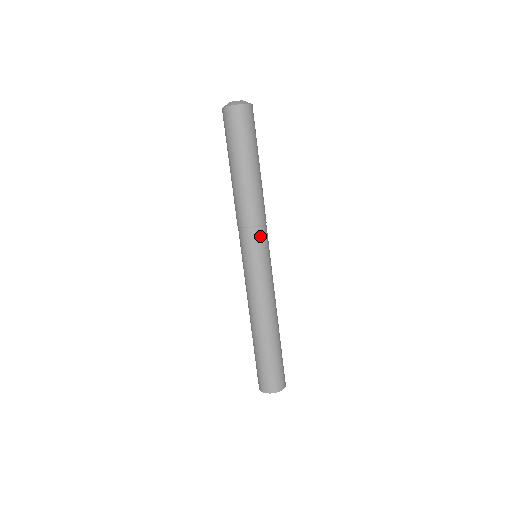
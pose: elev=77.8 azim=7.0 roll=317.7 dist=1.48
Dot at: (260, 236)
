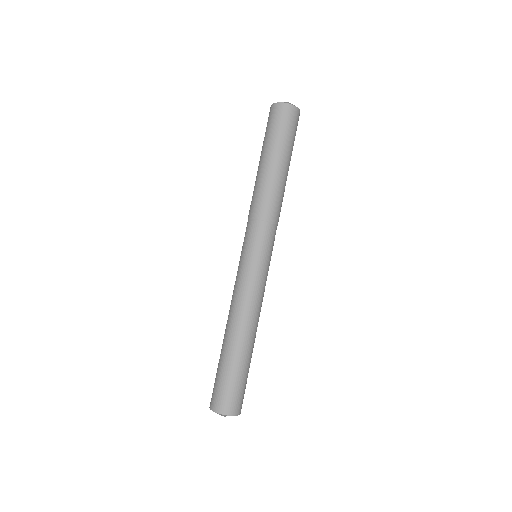
Dot at: (272, 234)
